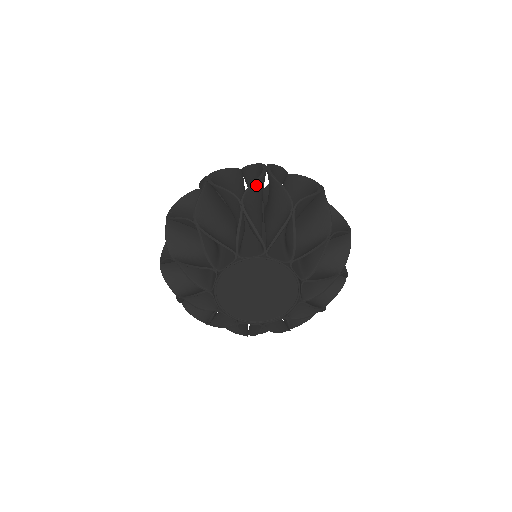
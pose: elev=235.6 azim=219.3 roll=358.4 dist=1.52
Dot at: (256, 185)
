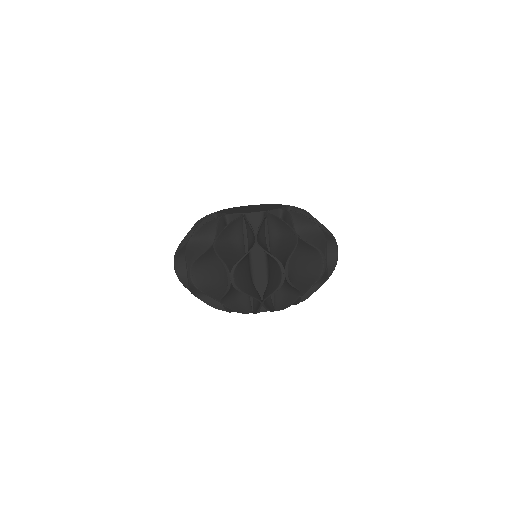
Dot at: (315, 281)
